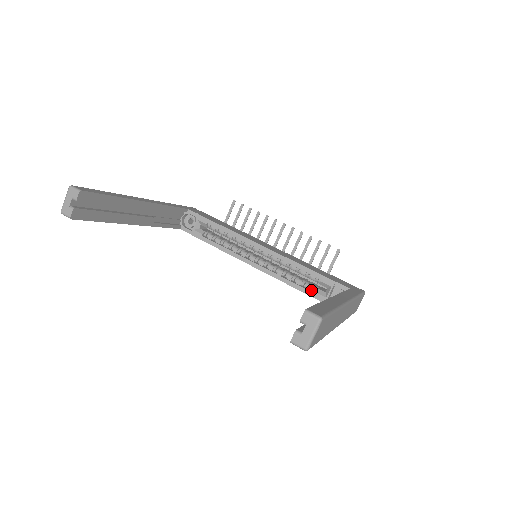
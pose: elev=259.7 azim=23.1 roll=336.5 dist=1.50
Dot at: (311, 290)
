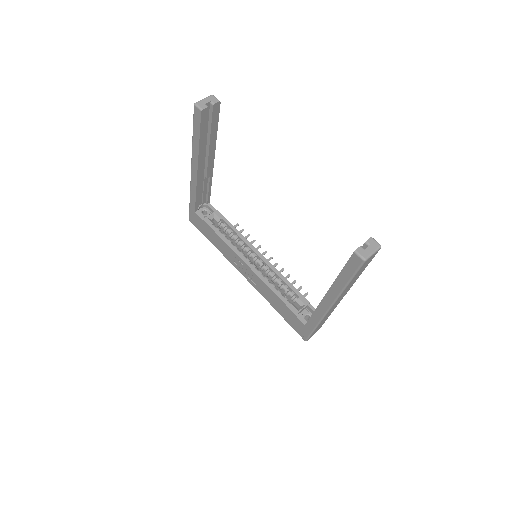
Dot at: (286, 302)
